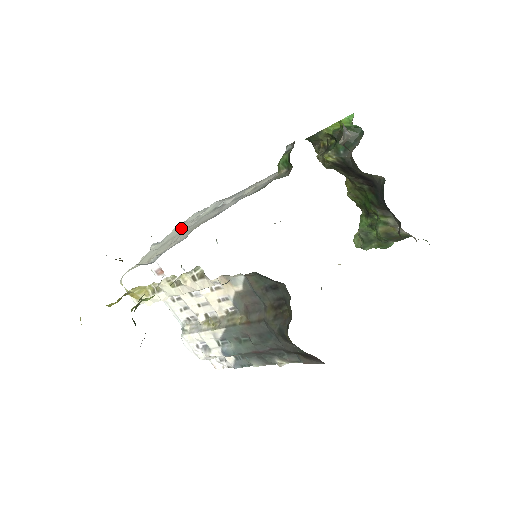
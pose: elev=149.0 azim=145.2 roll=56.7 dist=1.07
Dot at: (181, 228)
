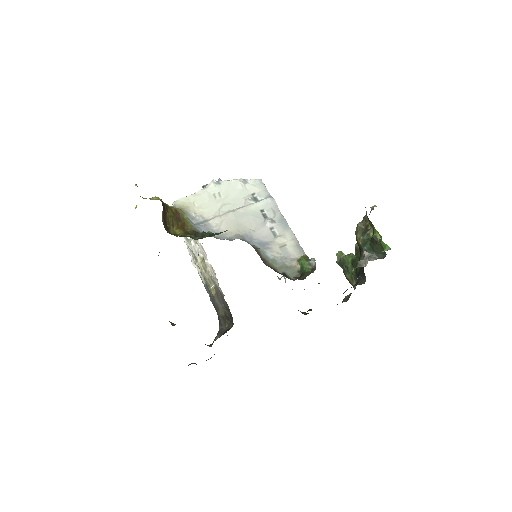
Dot at: (236, 193)
